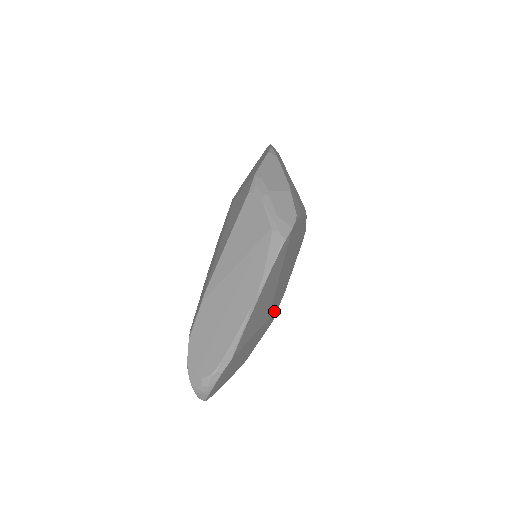
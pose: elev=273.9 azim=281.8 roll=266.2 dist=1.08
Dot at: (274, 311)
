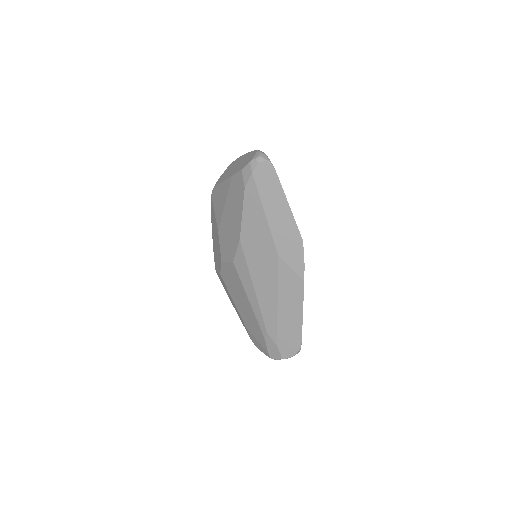
Dot at: occluded
